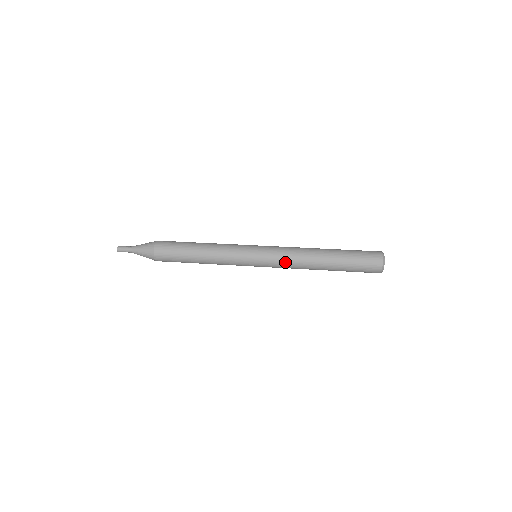
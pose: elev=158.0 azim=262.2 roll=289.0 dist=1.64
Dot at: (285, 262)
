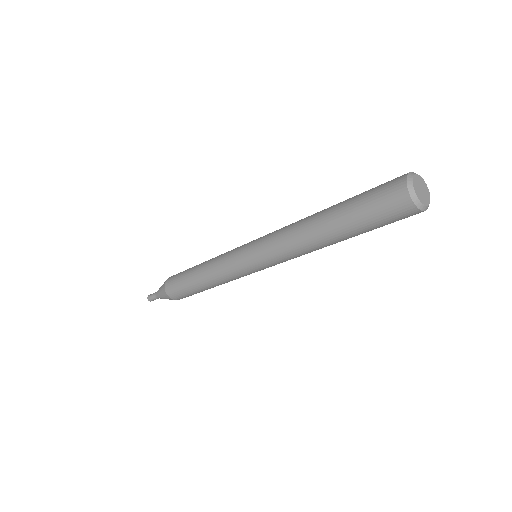
Dot at: (276, 246)
